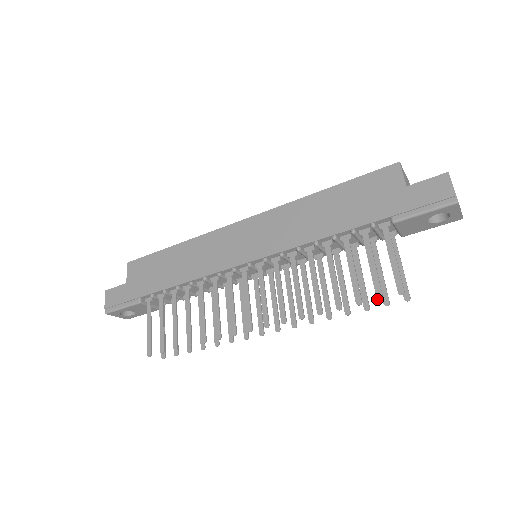
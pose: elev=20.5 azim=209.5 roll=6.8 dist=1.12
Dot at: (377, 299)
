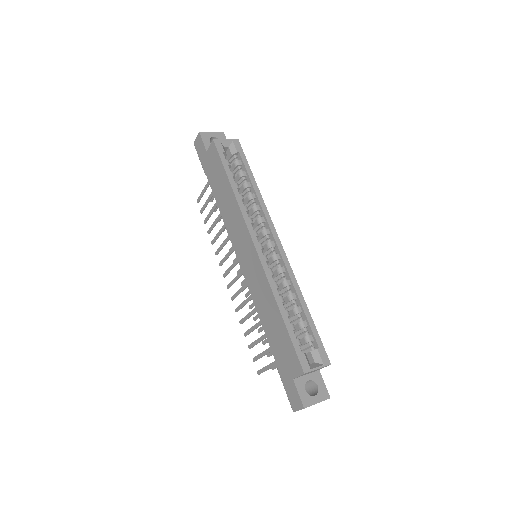
Dot at: occluded
